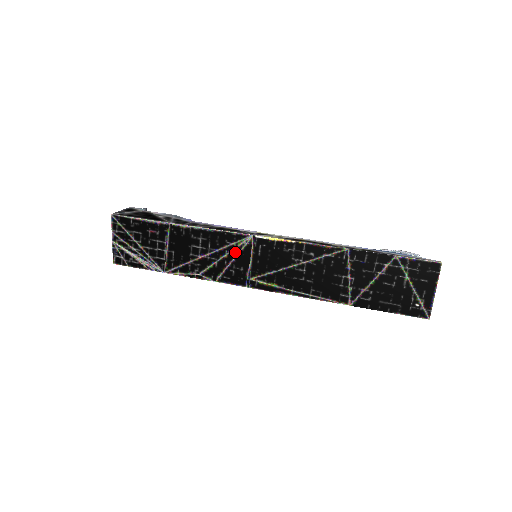
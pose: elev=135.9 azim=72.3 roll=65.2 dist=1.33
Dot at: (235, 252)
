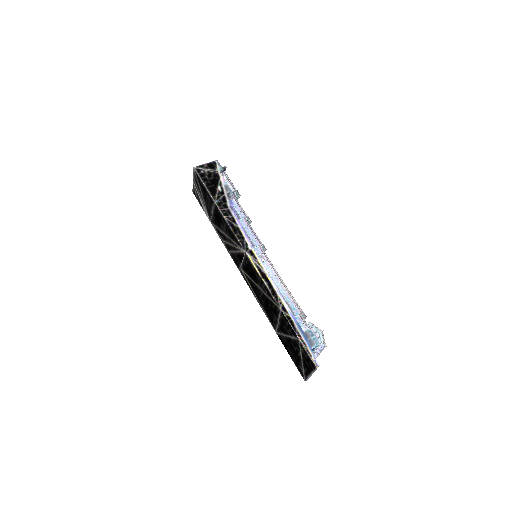
Dot at: (237, 249)
